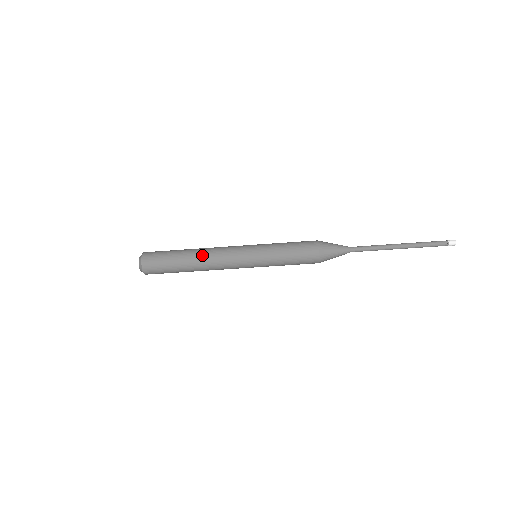
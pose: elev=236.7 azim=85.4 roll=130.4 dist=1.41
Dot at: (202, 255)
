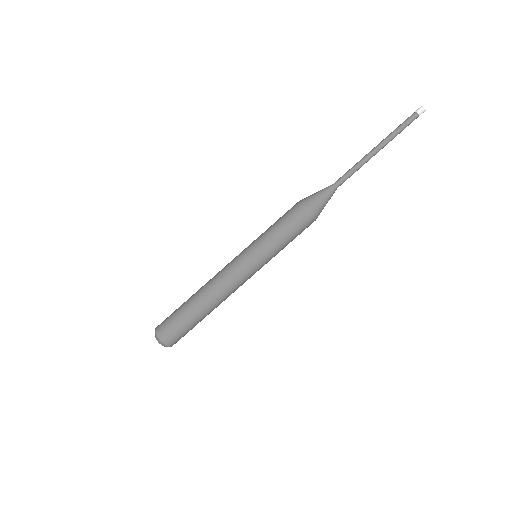
Dot at: occluded
